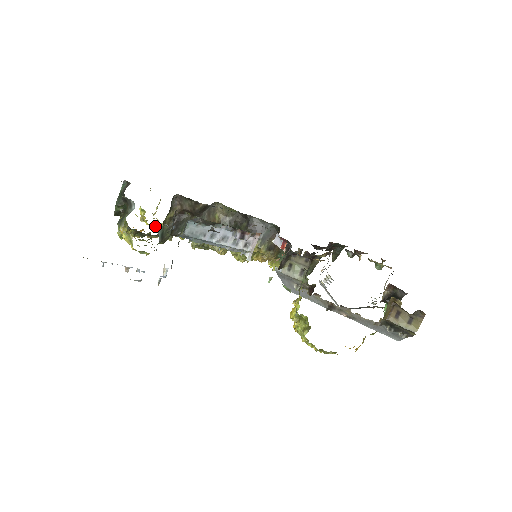
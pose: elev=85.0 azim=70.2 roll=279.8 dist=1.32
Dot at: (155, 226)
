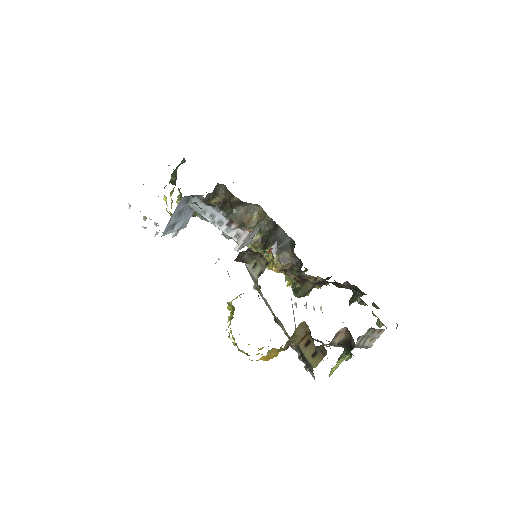
Dot at: occluded
